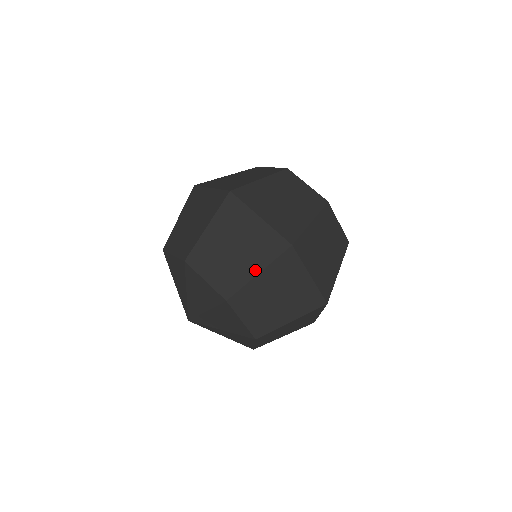
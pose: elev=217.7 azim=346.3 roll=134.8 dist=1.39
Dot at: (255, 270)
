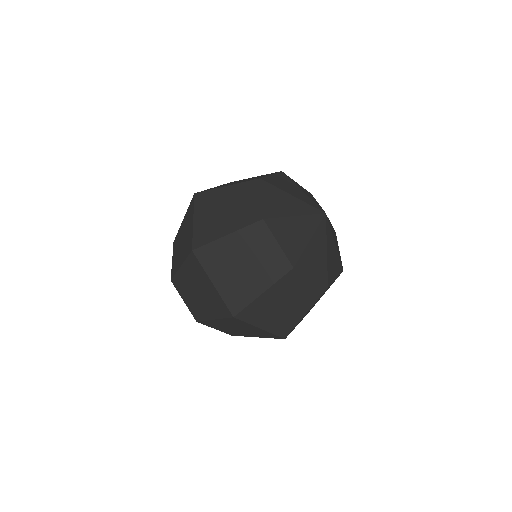
Dot at: (211, 316)
